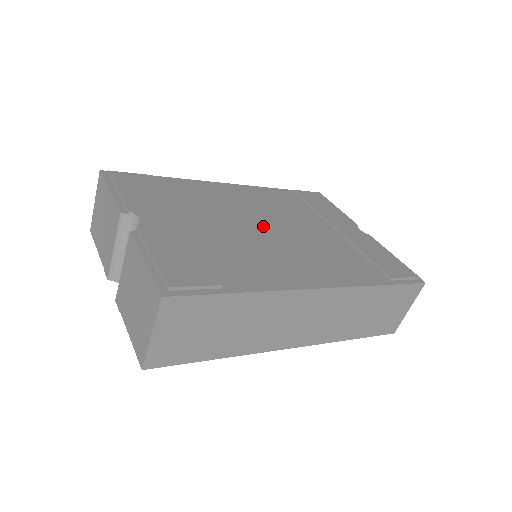
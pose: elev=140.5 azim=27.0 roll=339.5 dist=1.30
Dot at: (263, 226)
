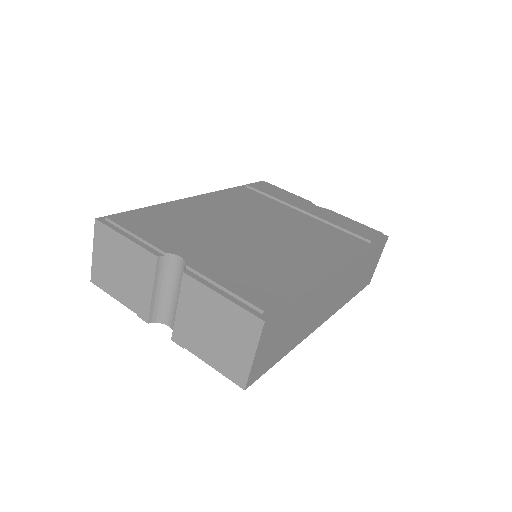
Dot at: (260, 228)
